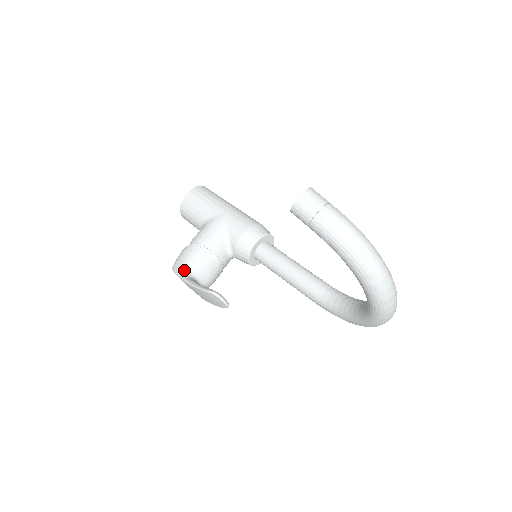
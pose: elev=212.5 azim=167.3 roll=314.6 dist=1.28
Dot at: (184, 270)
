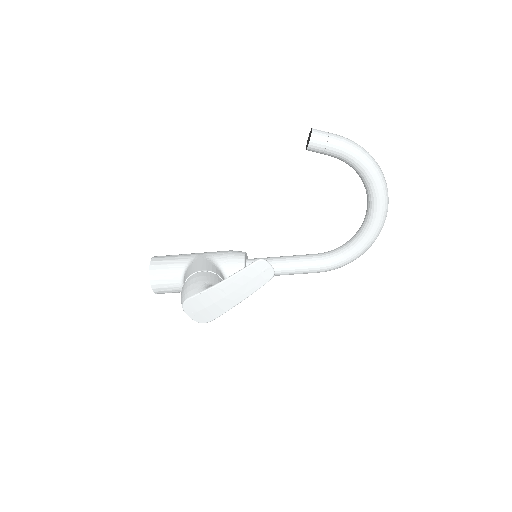
Dot at: (205, 286)
